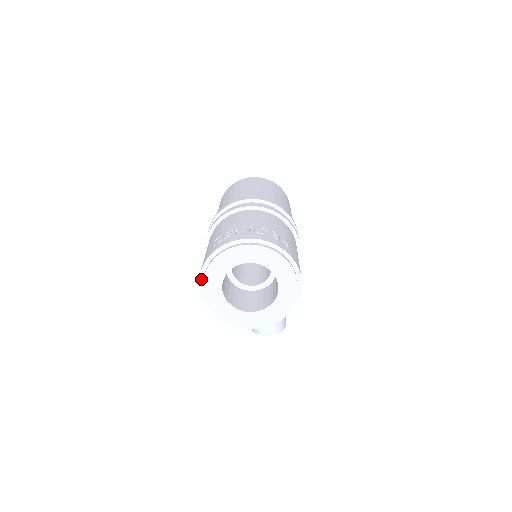
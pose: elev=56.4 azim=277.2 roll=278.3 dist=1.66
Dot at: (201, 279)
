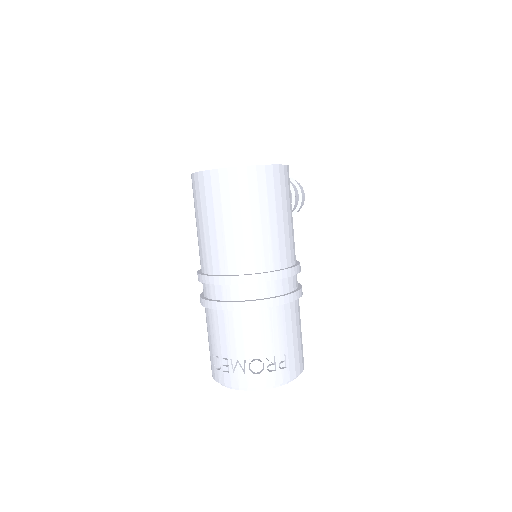
Dot at: occluded
